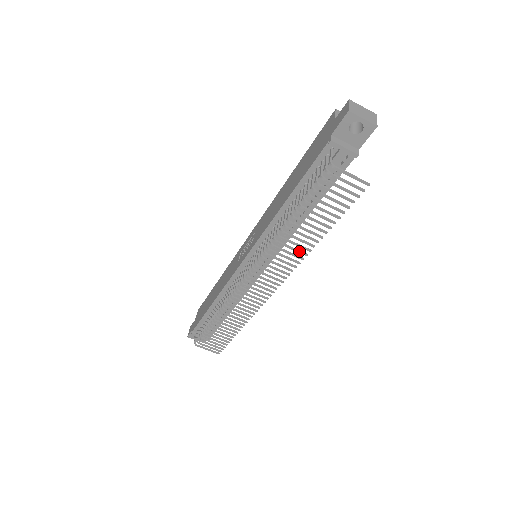
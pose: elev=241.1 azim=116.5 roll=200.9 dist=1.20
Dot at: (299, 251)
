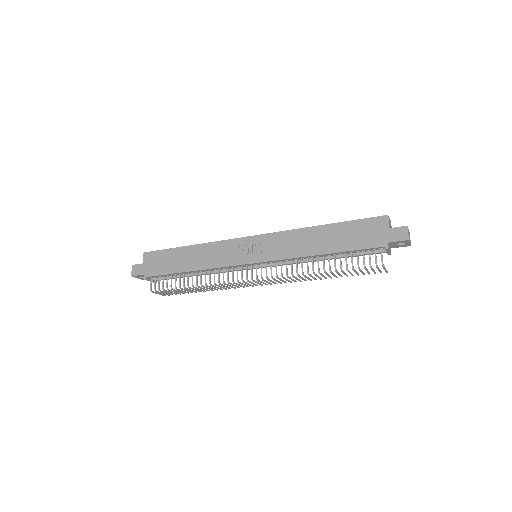
Dot at: (310, 279)
